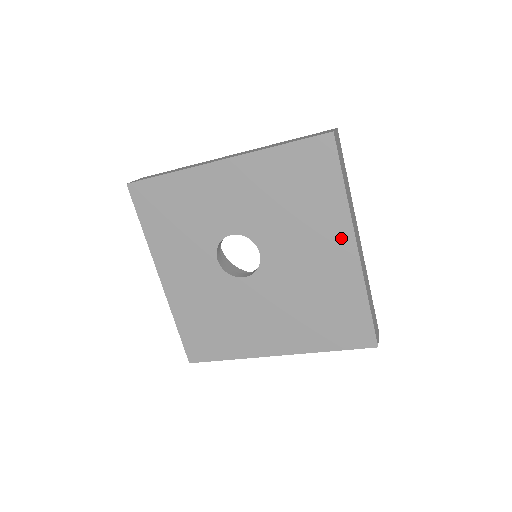
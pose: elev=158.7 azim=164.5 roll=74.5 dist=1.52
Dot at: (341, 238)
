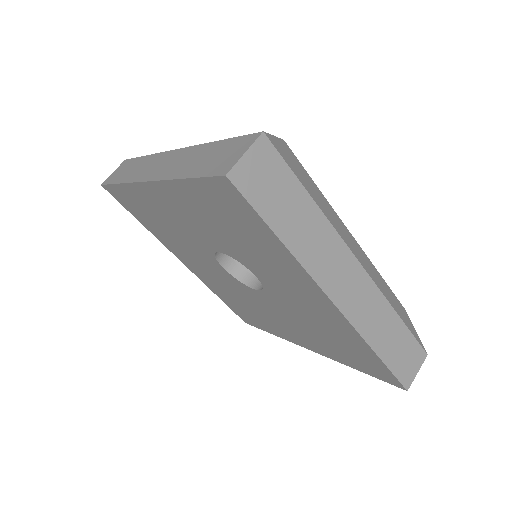
Dot at: (310, 346)
